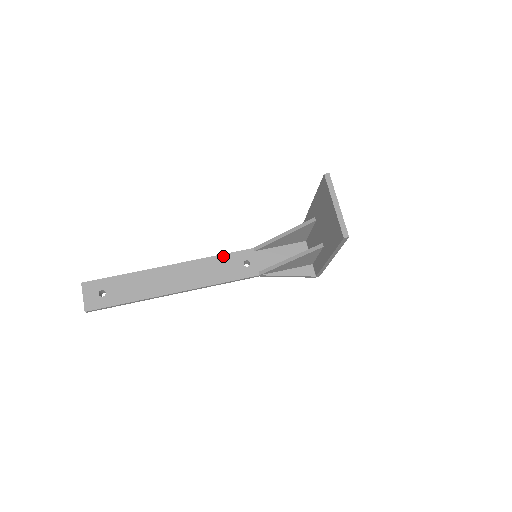
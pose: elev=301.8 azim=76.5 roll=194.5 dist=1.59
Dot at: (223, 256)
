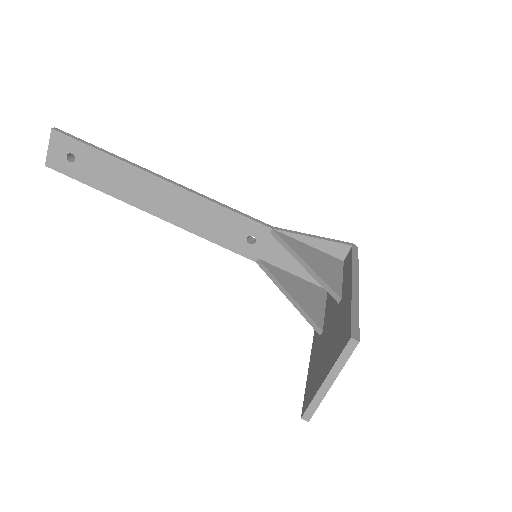
Dot at: (229, 212)
